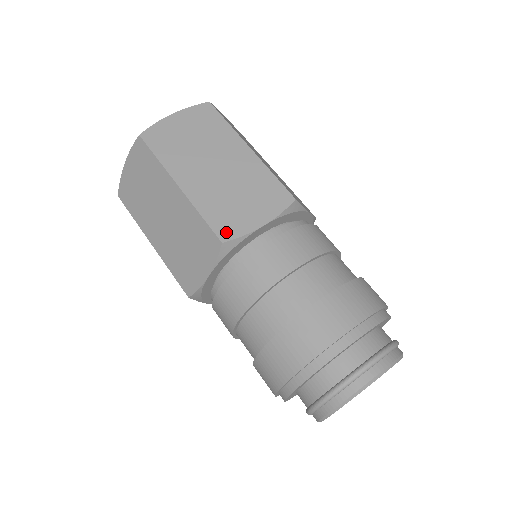
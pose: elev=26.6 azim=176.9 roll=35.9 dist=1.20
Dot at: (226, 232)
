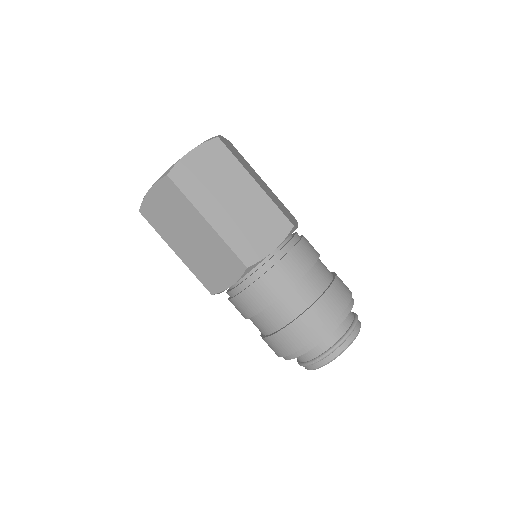
Dot at: (291, 221)
